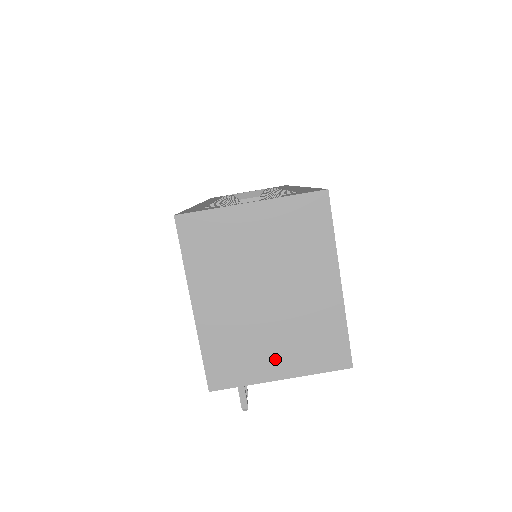
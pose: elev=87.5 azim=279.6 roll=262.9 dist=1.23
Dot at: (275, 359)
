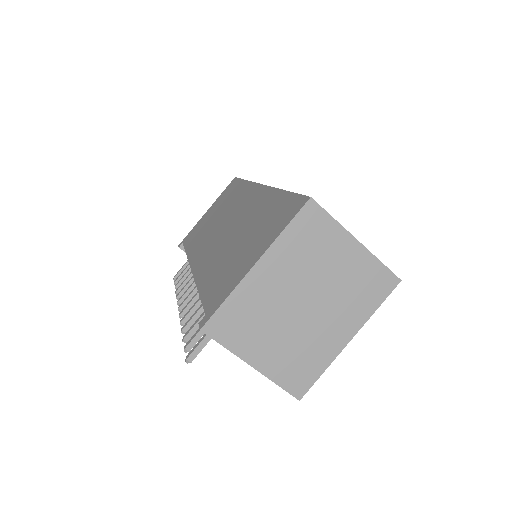
Dot at: (264, 350)
